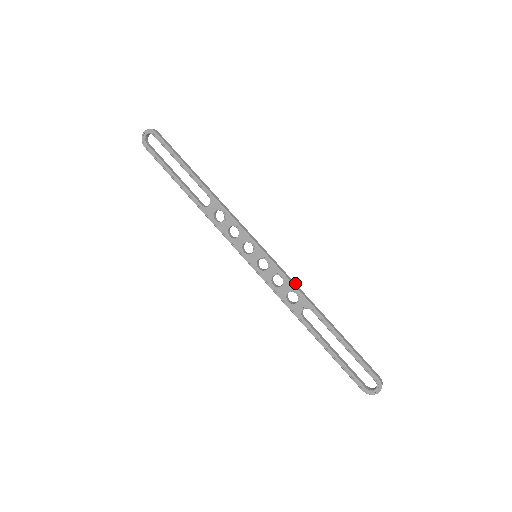
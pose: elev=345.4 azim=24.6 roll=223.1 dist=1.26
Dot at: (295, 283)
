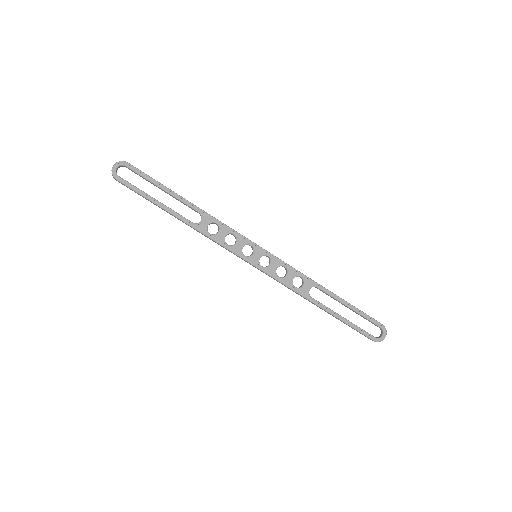
Dot at: (295, 270)
